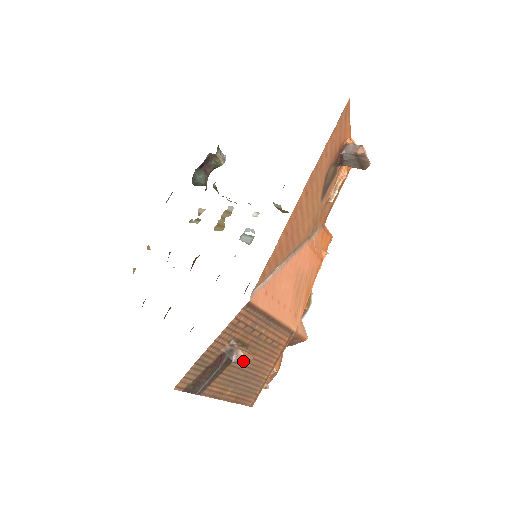
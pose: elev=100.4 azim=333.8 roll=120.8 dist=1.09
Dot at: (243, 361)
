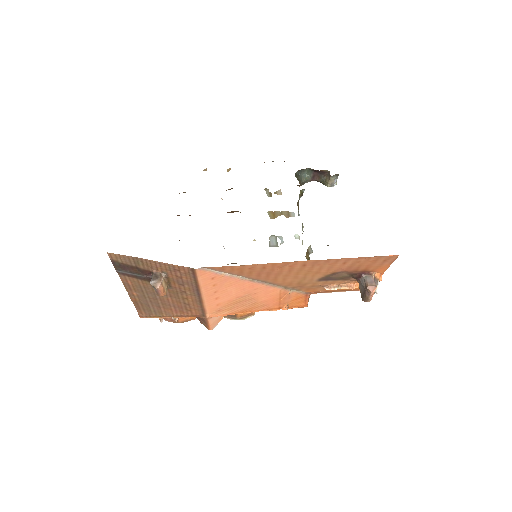
Dot at: (155, 290)
